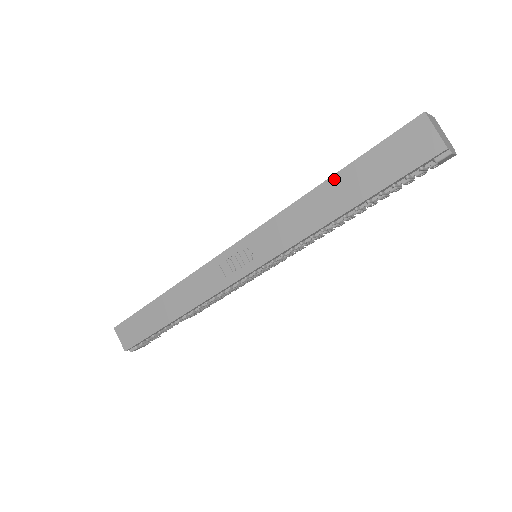
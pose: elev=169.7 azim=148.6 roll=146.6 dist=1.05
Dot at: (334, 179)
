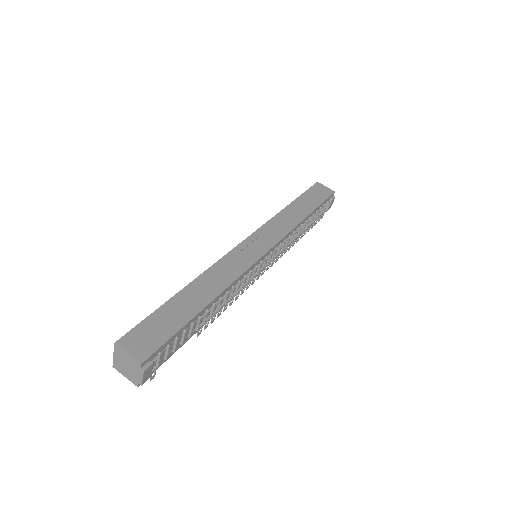
Dot at: (294, 203)
